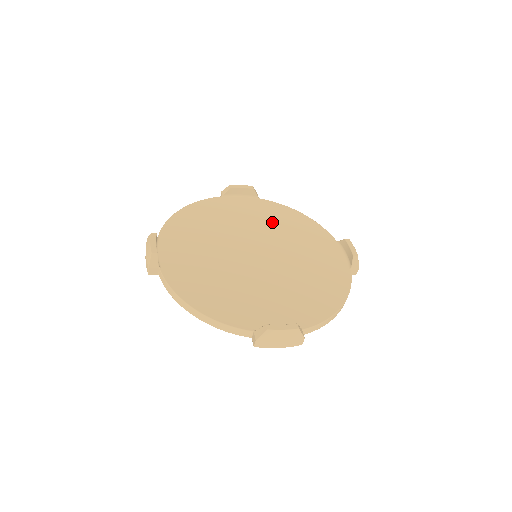
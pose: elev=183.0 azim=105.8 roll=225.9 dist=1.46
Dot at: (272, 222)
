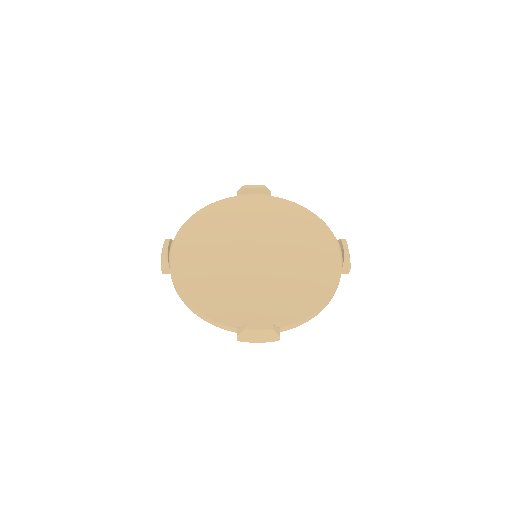
Dot at: (278, 221)
